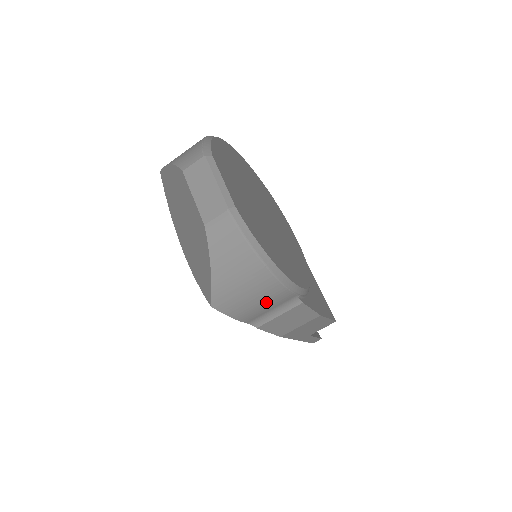
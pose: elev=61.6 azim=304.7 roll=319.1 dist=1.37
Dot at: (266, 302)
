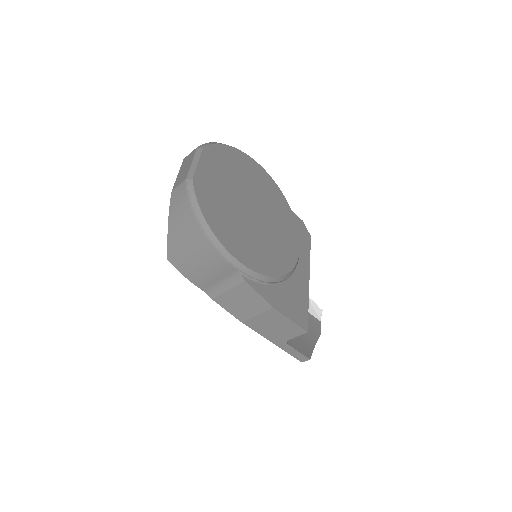
Dot at: (209, 268)
